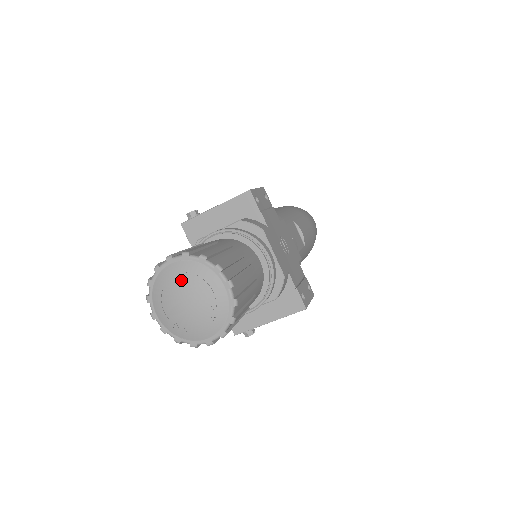
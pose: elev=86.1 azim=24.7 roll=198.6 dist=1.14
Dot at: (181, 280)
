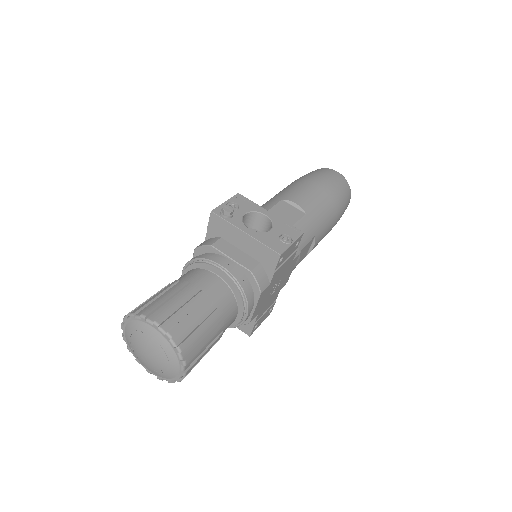
Dot at: (153, 344)
